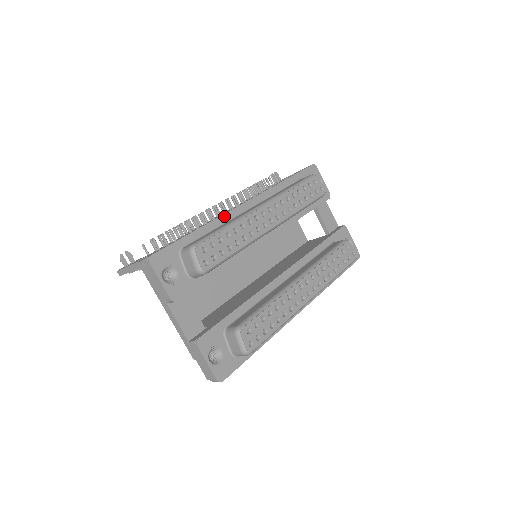
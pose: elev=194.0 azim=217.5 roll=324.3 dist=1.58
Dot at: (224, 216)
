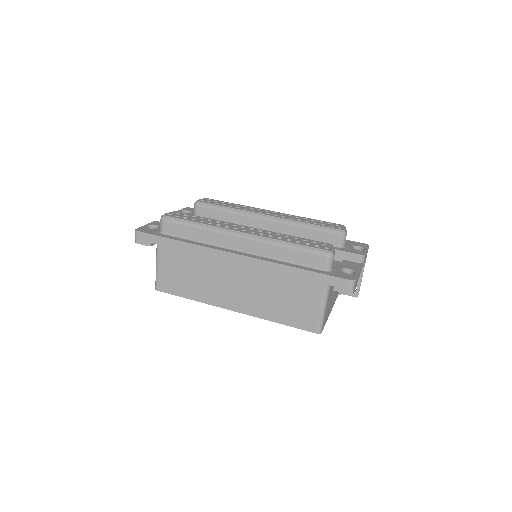
Dot at: occluded
